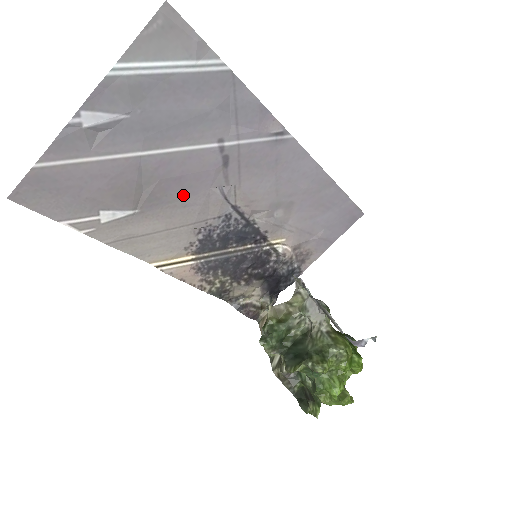
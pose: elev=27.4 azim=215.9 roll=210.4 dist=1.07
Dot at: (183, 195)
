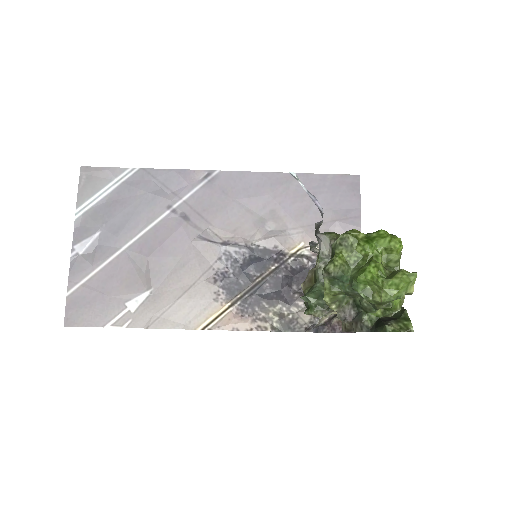
Dot at: (175, 258)
